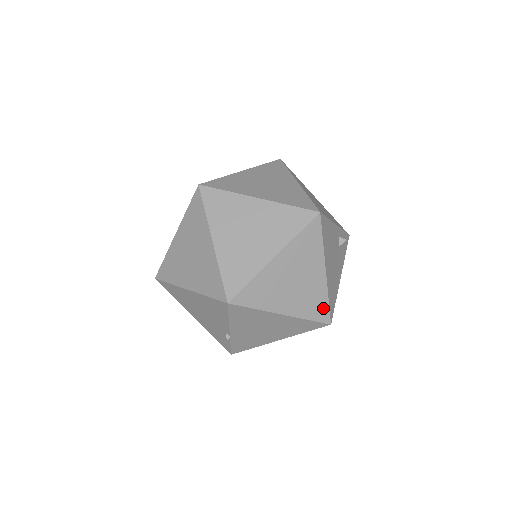
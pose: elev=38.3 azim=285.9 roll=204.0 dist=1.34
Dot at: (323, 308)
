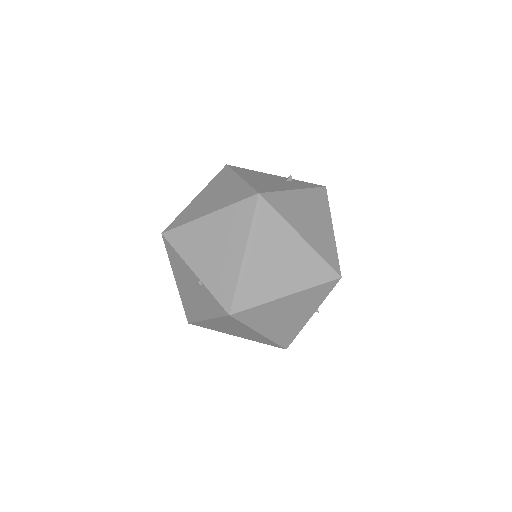
Dot at: (246, 191)
